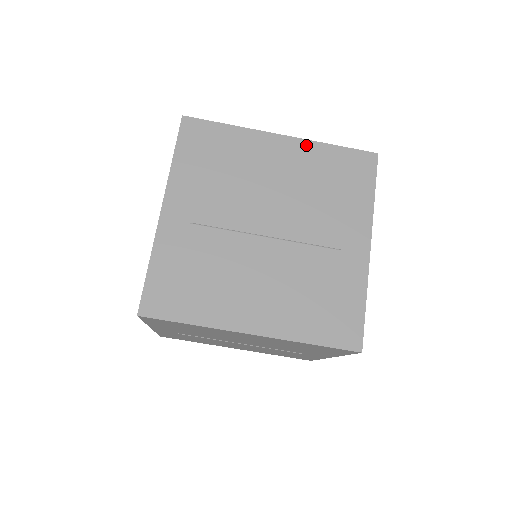
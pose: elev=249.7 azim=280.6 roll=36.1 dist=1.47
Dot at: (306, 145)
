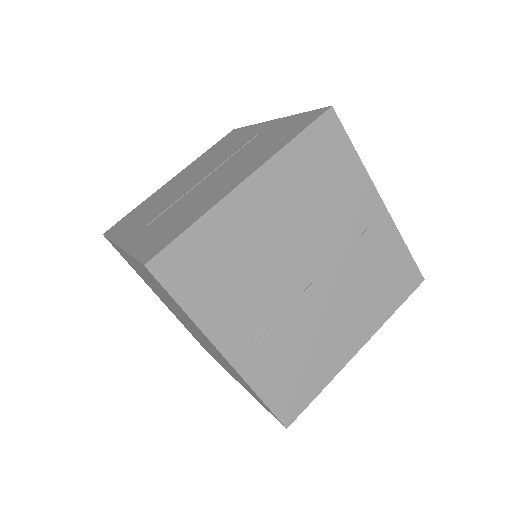
Dot at: (189, 166)
